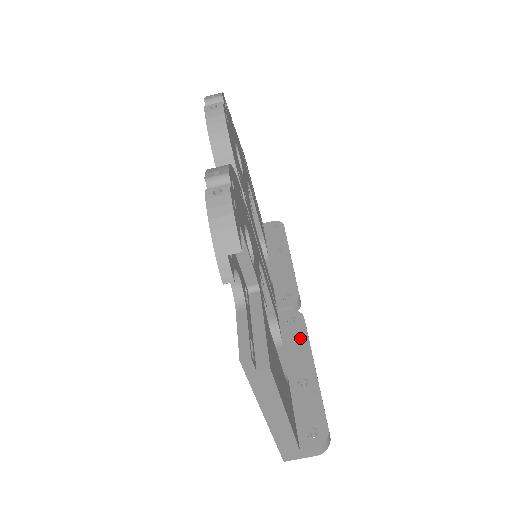
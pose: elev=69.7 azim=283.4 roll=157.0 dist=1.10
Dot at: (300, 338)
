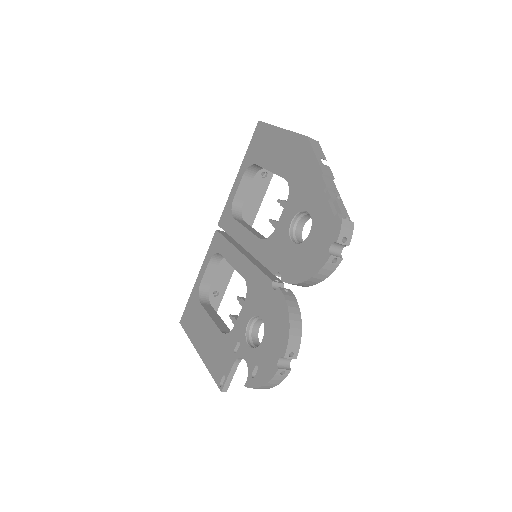
Dot at: occluded
